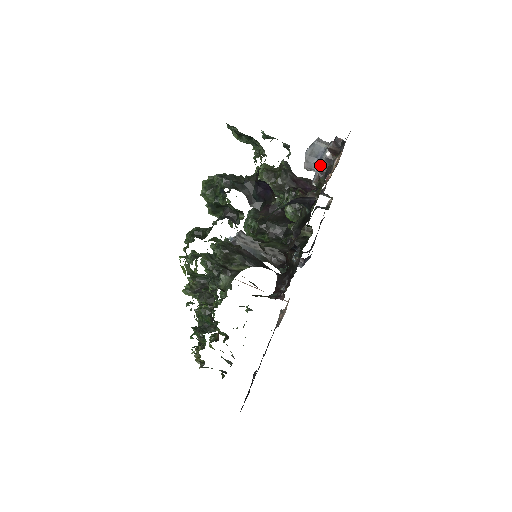
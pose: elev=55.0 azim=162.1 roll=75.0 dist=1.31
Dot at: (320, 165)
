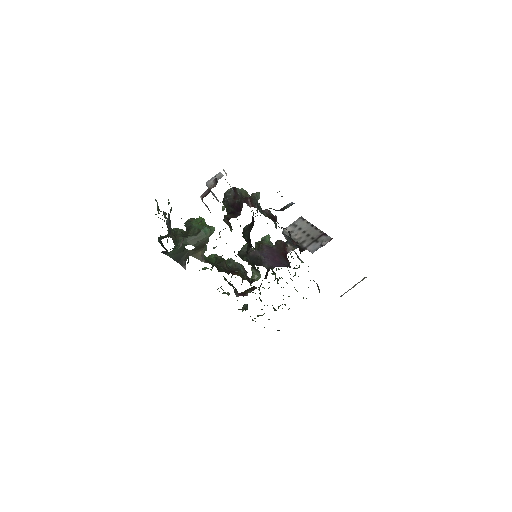
Dot at: occluded
